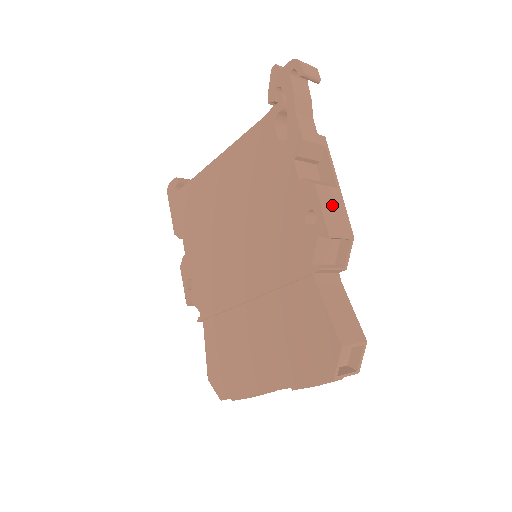
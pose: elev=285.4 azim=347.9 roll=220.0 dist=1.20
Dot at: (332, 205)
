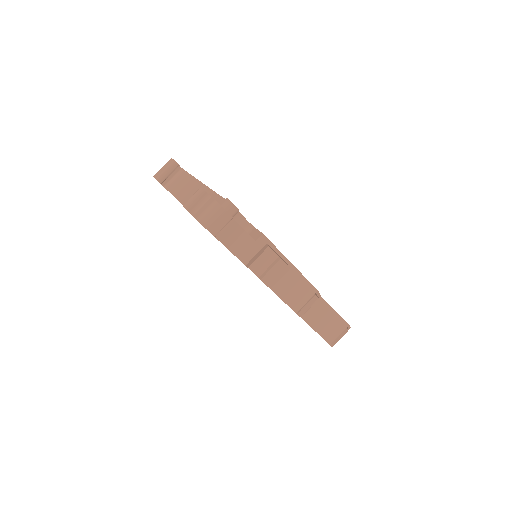
Dot at: (291, 288)
